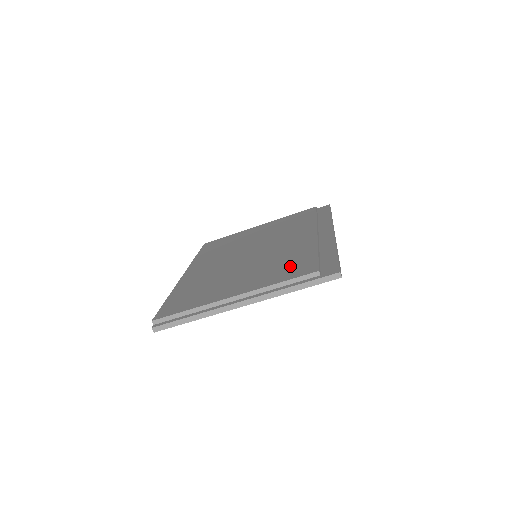
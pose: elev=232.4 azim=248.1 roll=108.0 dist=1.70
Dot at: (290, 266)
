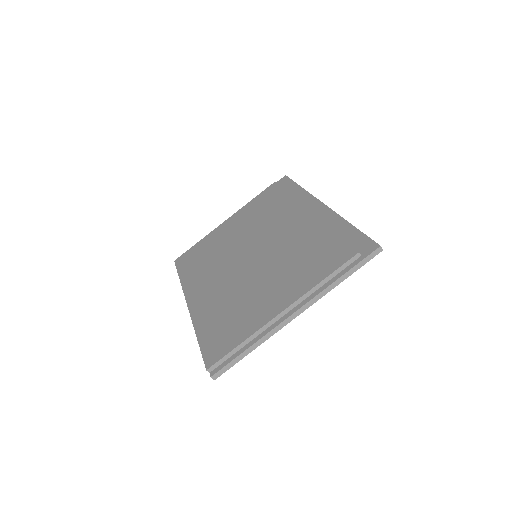
Dot at: (318, 257)
